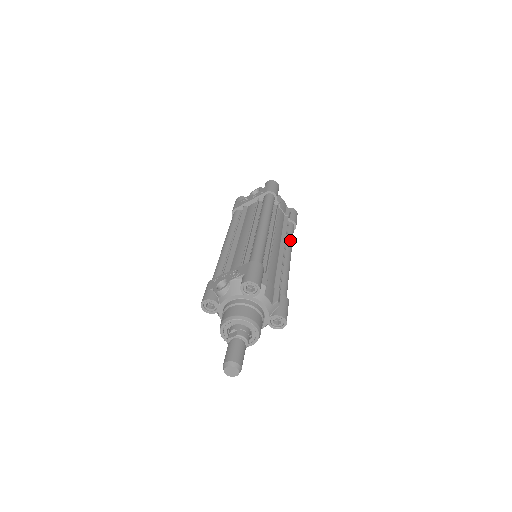
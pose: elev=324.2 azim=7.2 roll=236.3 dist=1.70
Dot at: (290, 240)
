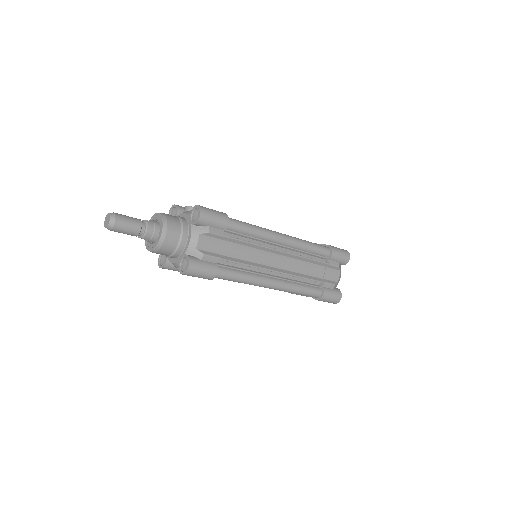
Dot at: (296, 285)
